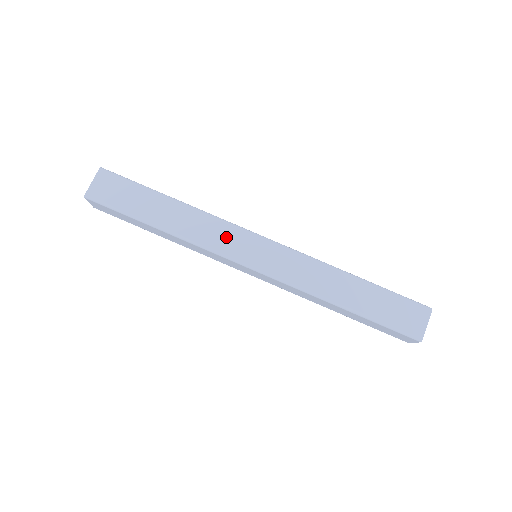
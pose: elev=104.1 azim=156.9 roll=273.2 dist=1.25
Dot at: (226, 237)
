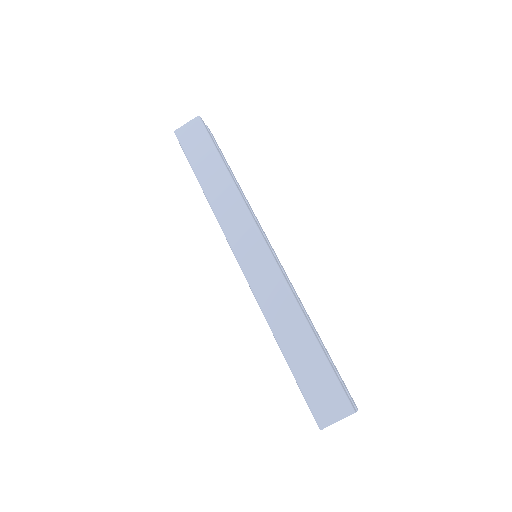
Dot at: (239, 224)
